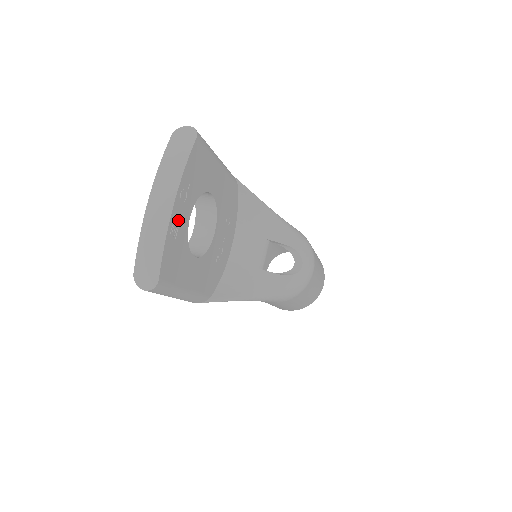
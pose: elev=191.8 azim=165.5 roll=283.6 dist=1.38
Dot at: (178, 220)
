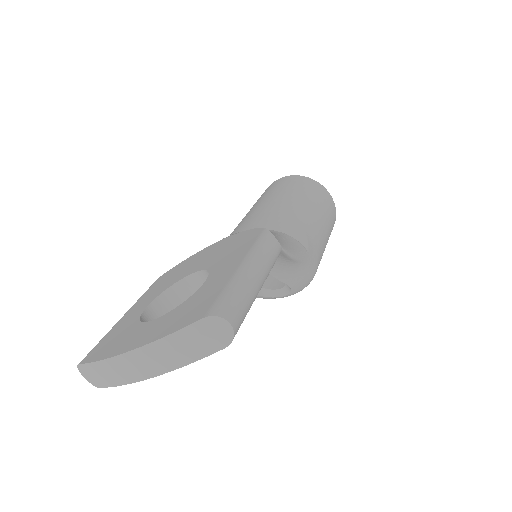
Dot at: occluded
